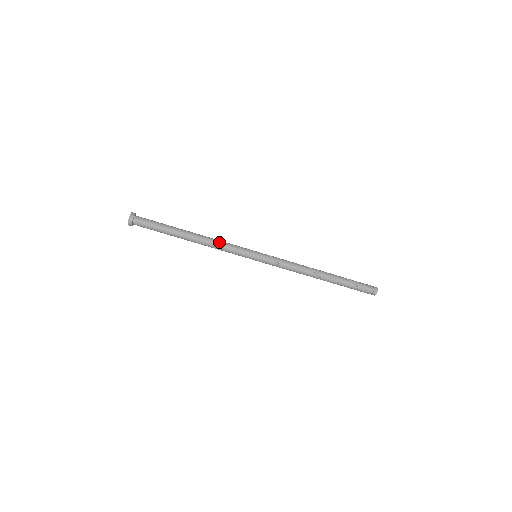
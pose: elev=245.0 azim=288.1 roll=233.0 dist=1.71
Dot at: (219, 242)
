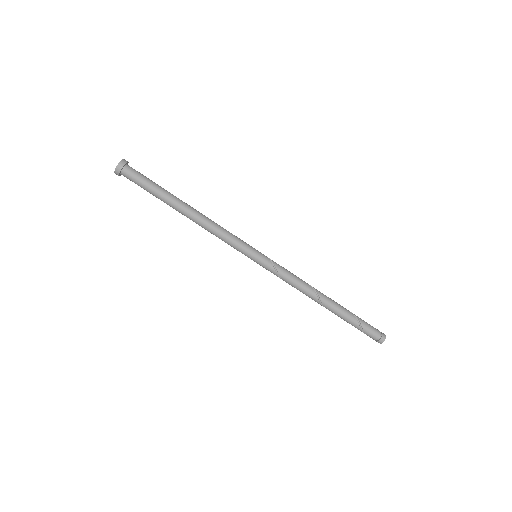
Dot at: (216, 228)
